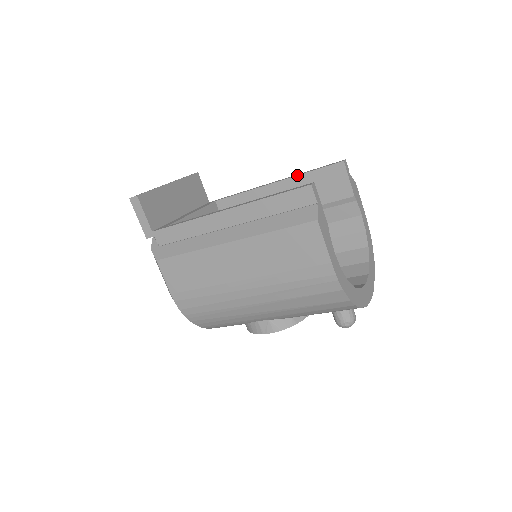
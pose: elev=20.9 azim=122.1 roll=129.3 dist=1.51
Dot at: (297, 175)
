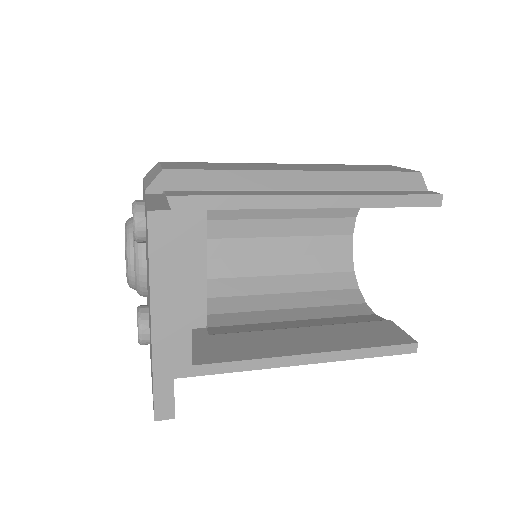
Dot at: occluded
